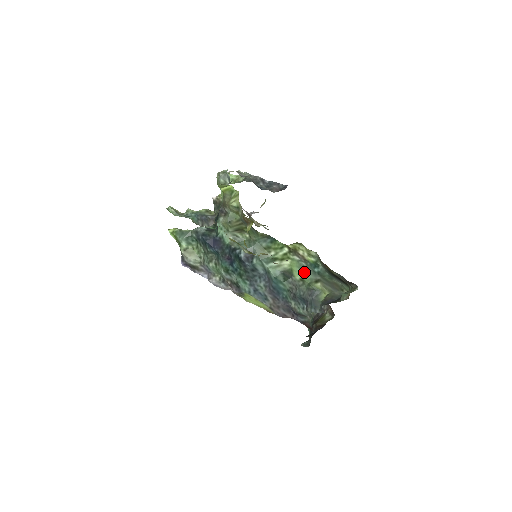
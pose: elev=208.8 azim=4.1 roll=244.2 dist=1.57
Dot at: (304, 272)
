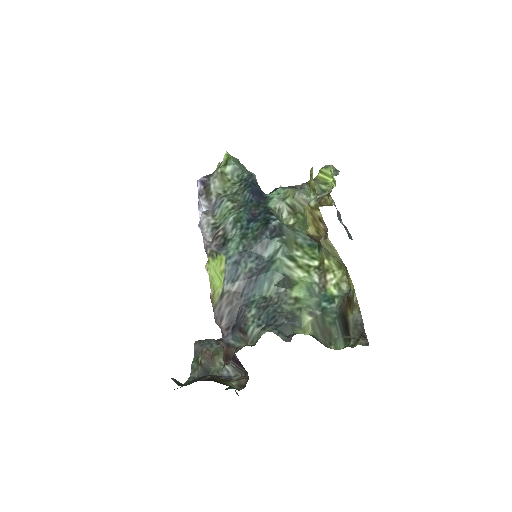
Dot at: (308, 295)
